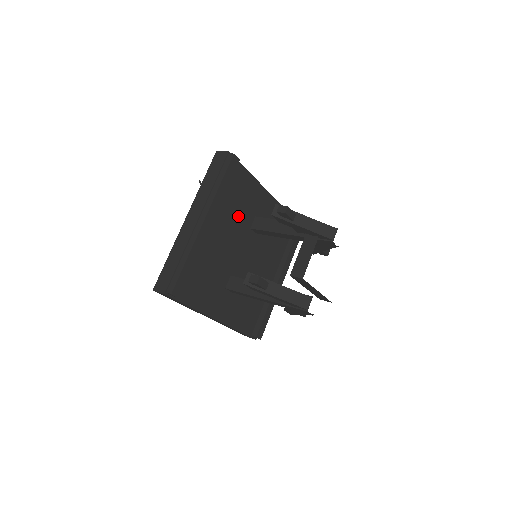
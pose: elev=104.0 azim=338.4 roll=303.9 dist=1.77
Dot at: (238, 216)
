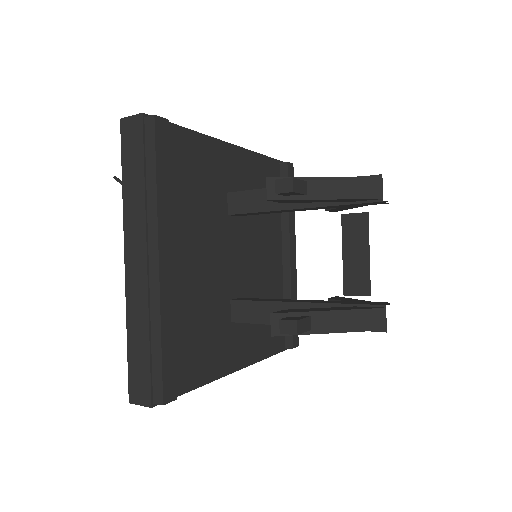
Dot at: (204, 209)
